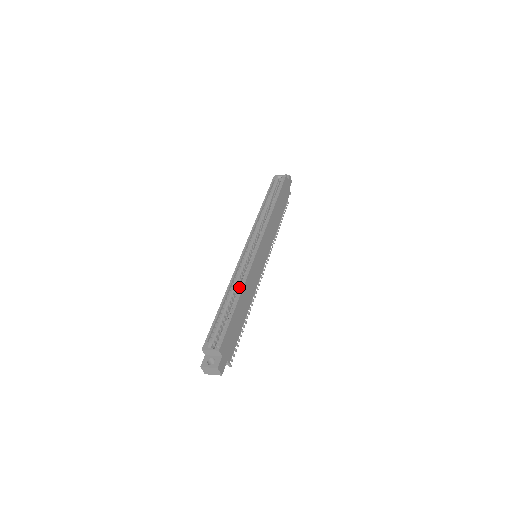
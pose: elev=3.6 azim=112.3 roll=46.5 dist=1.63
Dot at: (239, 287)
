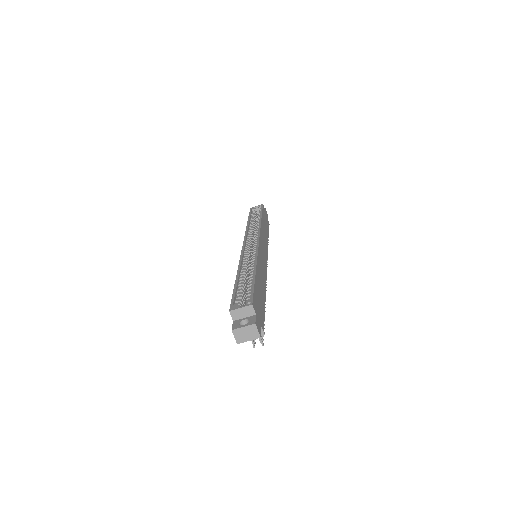
Dot at: (251, 266)
